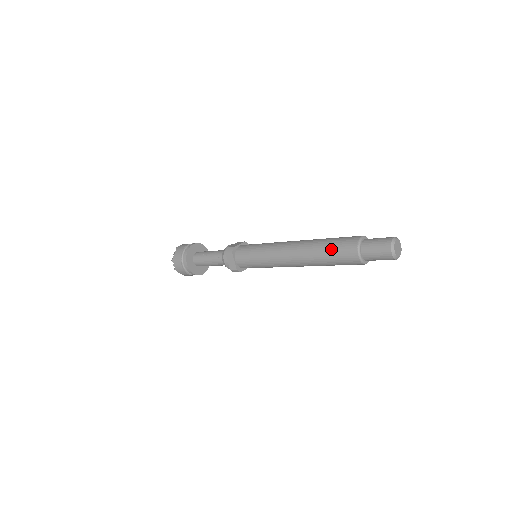
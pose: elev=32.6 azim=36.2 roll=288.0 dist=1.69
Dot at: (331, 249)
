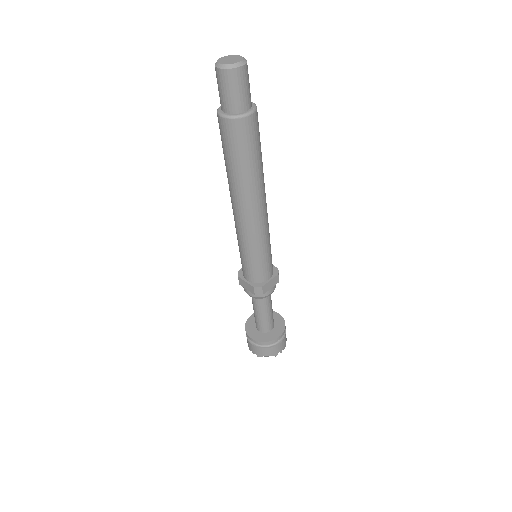
Dot at: (223, 151)
